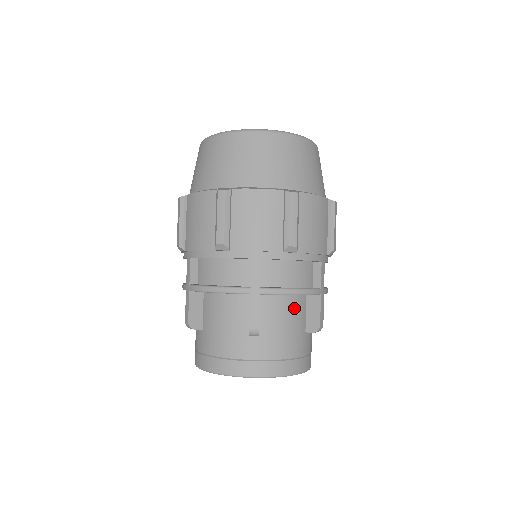
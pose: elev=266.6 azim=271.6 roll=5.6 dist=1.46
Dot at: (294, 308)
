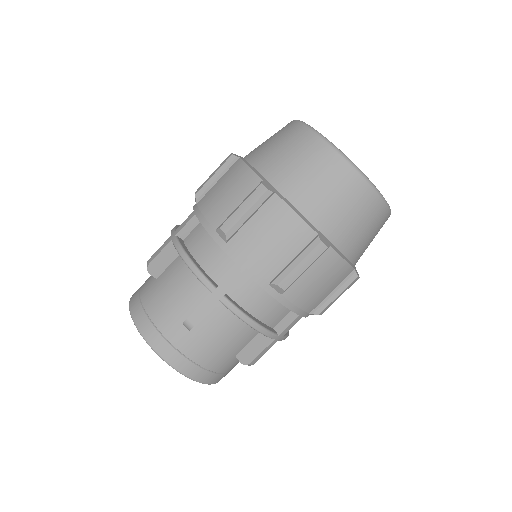
Dot at: (242, 332)
